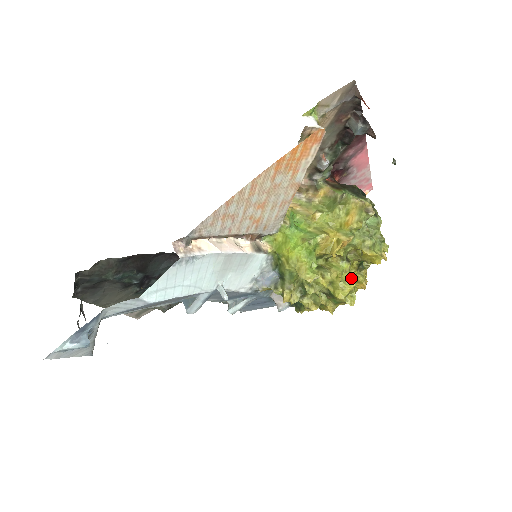
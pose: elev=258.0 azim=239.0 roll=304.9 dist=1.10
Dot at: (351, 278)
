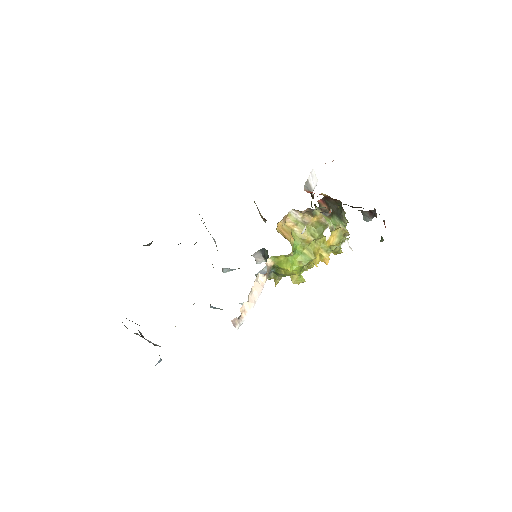
Dot at: occluded
